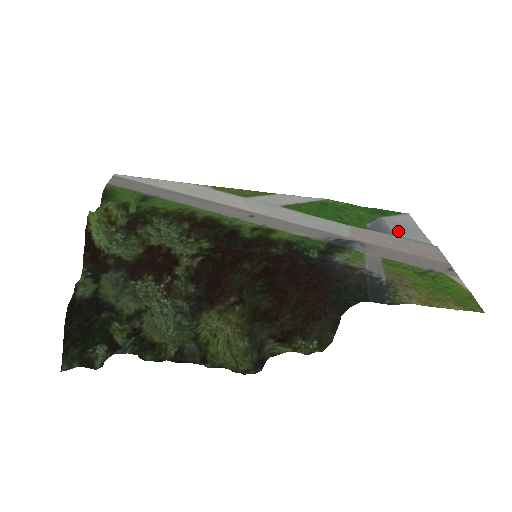
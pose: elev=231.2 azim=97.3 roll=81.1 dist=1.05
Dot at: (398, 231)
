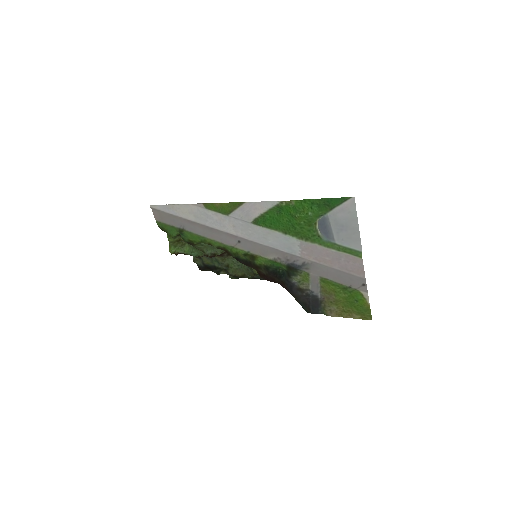
Dot at: (338, 235)
